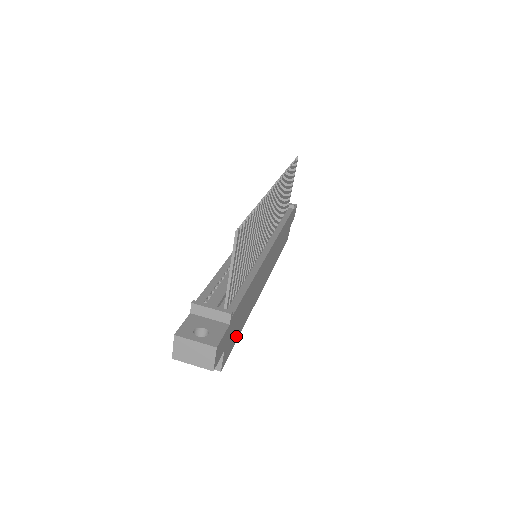
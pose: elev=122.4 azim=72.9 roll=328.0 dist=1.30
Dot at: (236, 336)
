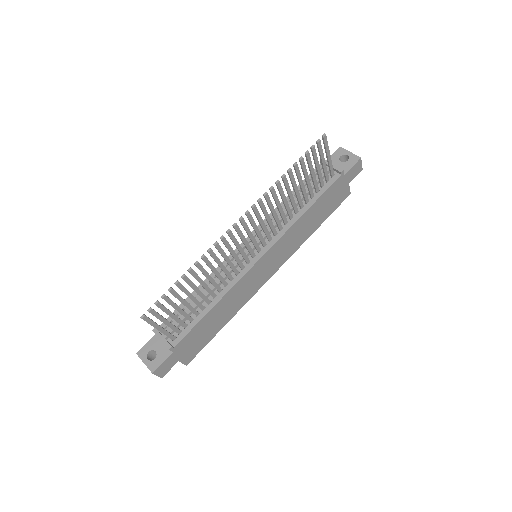
Dot at: (208, 338)
